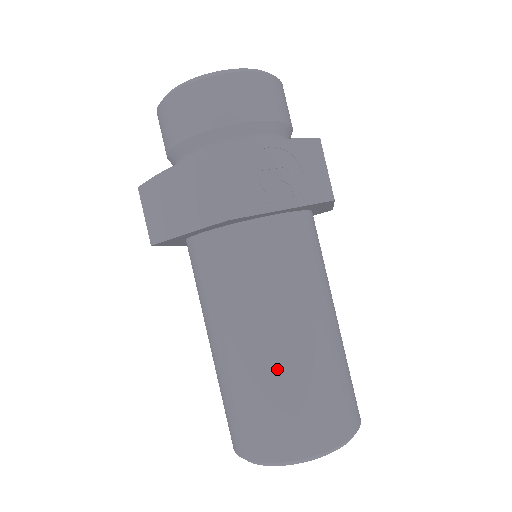
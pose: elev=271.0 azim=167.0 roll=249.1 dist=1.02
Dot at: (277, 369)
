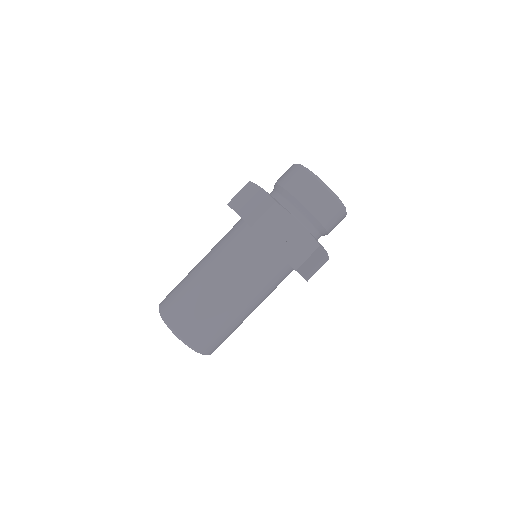
Dot at: (204, 293)
